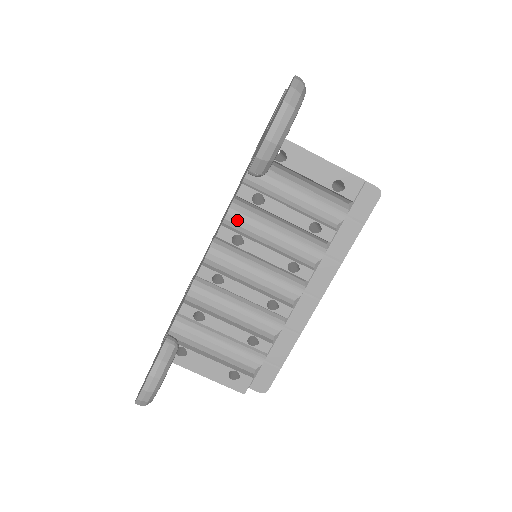
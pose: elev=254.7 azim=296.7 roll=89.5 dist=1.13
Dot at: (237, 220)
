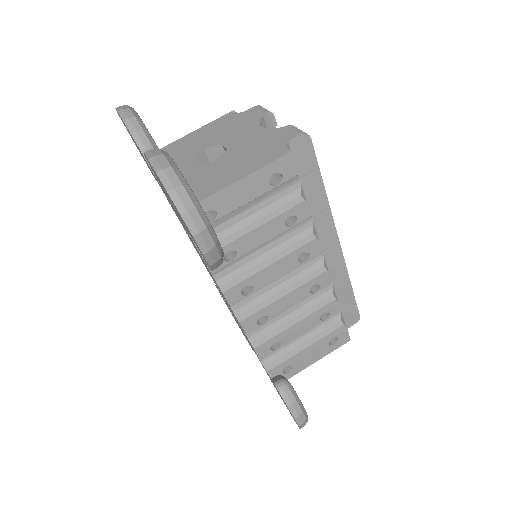
Dot at: (228, 276)
